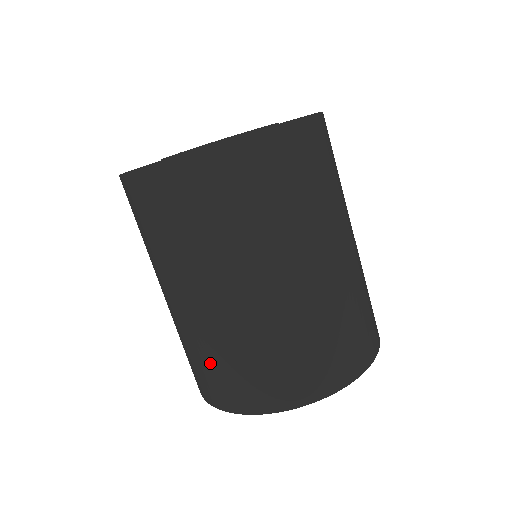
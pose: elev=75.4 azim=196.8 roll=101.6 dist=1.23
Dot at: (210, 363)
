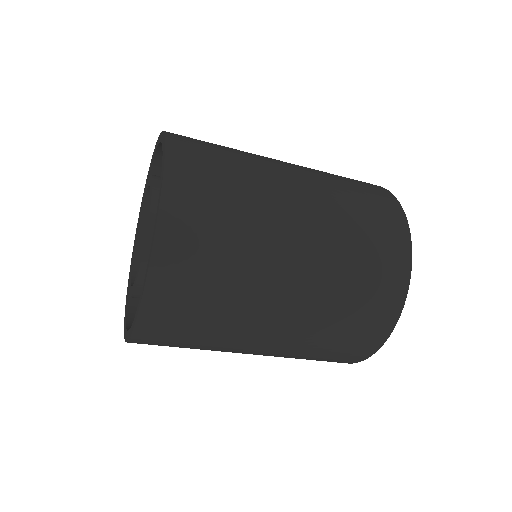
Dot at: occluded
